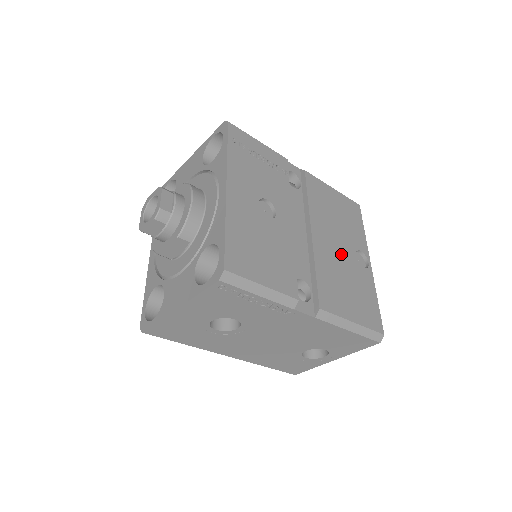
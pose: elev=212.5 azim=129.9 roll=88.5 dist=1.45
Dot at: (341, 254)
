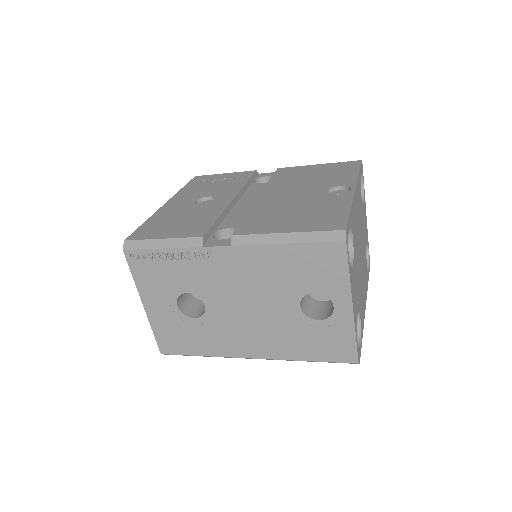
Dot at: (299, 197)
